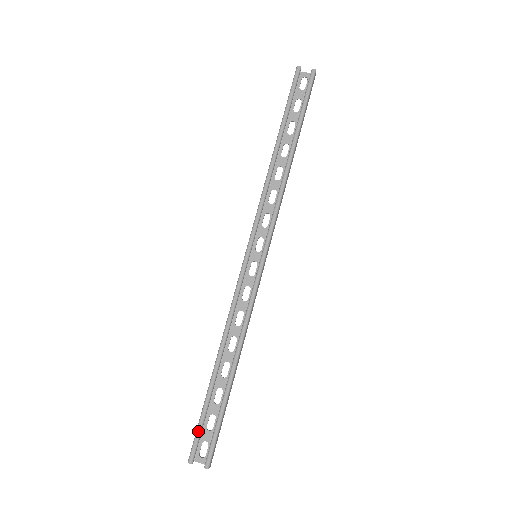
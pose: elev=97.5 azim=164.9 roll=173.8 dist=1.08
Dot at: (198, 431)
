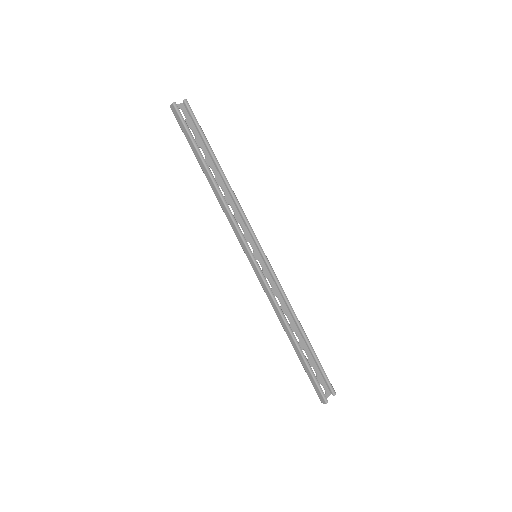
Dot at: (317, 382)
